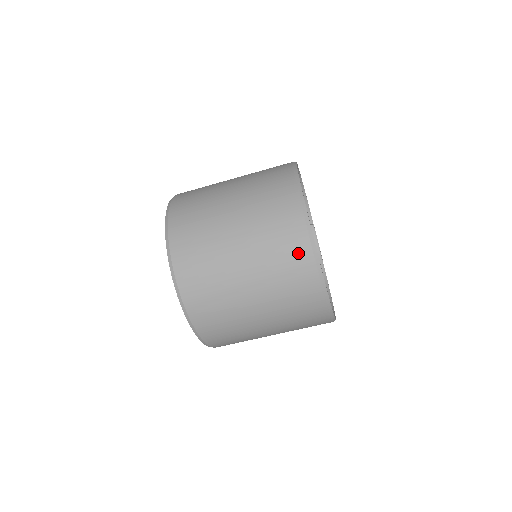
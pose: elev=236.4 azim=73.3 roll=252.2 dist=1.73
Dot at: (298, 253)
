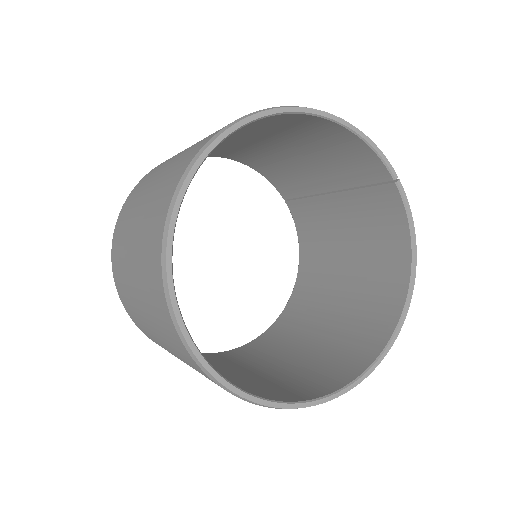
Dot at: (170, 331)
